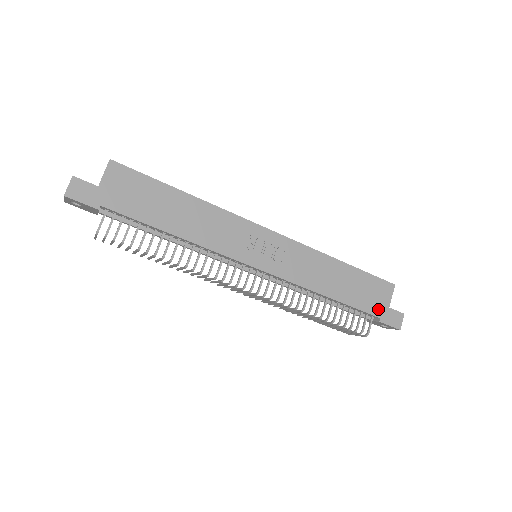
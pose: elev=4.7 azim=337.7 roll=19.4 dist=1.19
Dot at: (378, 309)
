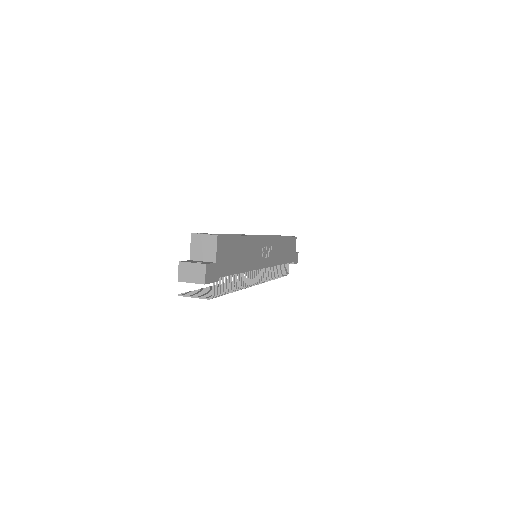
Dot at: (293, 257)
